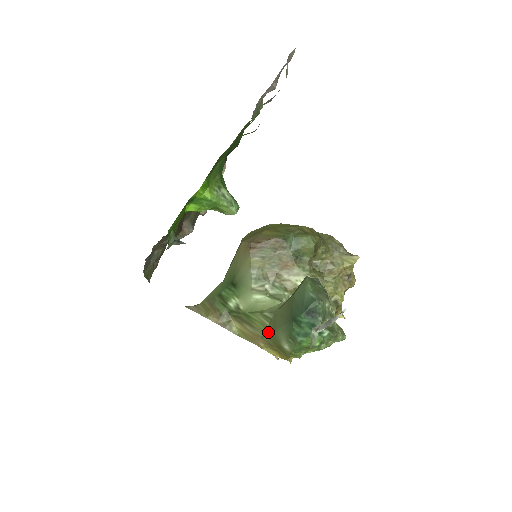
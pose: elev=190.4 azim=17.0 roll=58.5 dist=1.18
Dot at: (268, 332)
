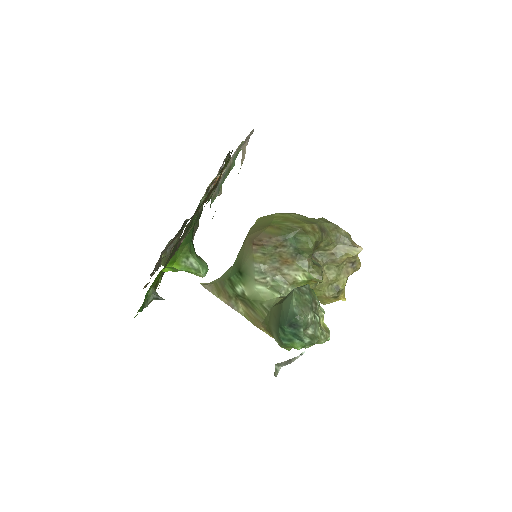
Dot at: (266, 322)
